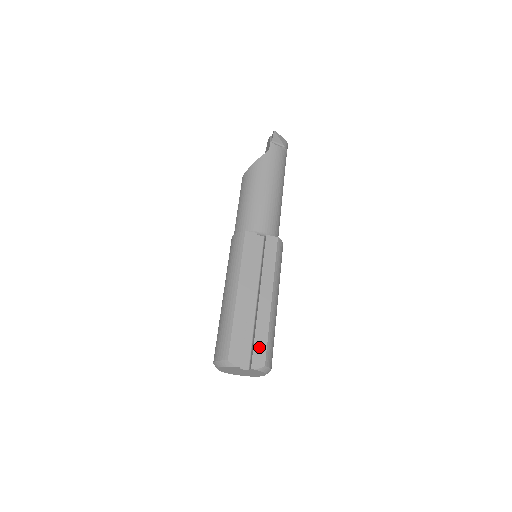
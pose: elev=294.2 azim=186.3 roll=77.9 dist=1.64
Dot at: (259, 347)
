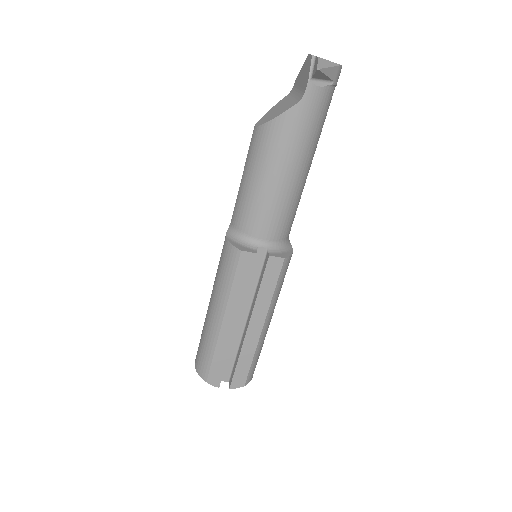
Dot at: (240, 372)
